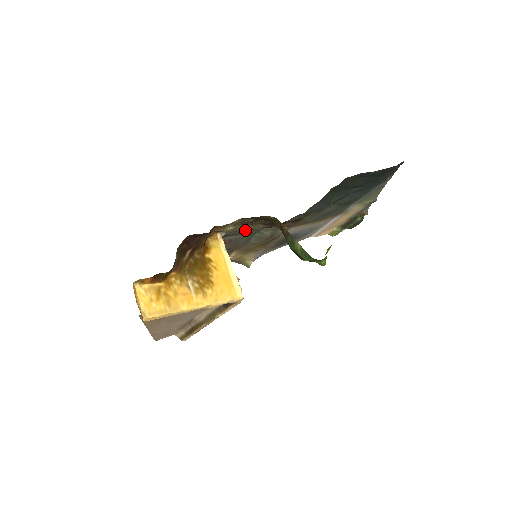
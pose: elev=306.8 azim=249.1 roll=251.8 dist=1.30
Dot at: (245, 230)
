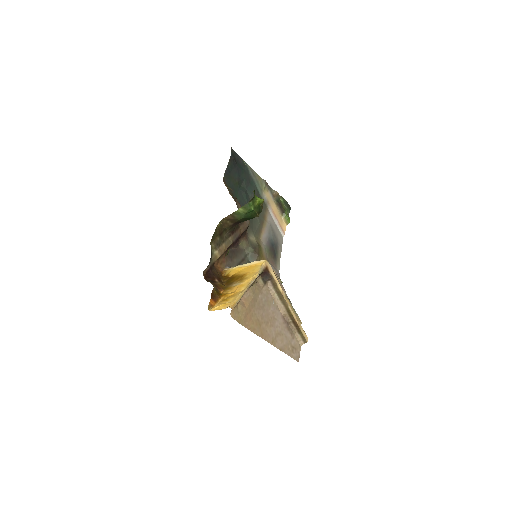
Dot at: (236, 258)
